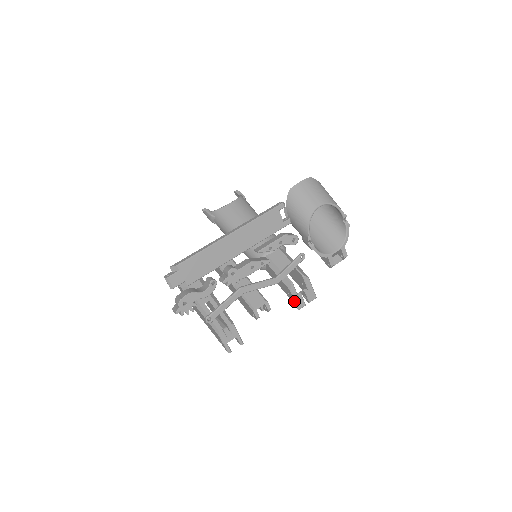
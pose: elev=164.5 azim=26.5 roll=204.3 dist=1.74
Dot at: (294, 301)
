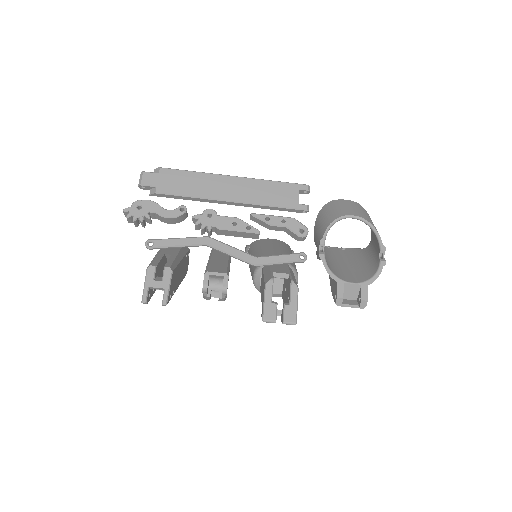
Dot at: (263, 304)
